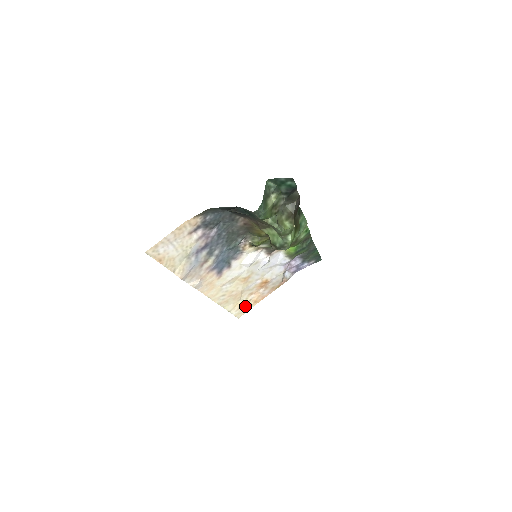
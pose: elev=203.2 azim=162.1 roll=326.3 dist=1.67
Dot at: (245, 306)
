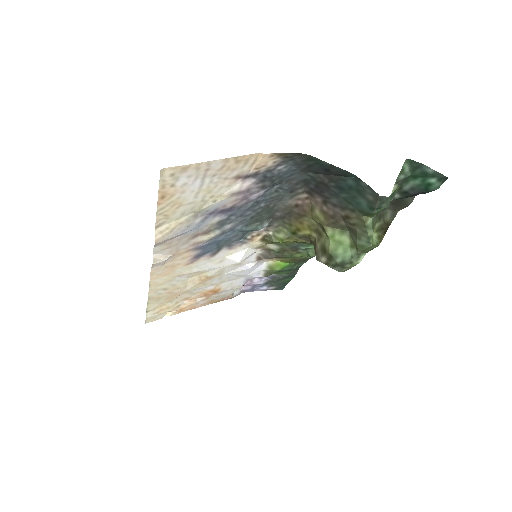
Dot at: (167, 311)
